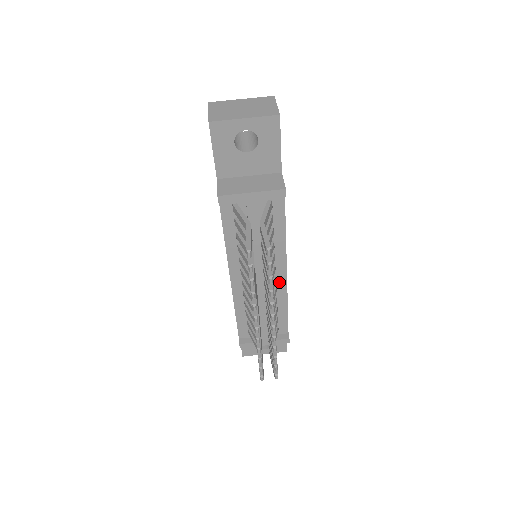
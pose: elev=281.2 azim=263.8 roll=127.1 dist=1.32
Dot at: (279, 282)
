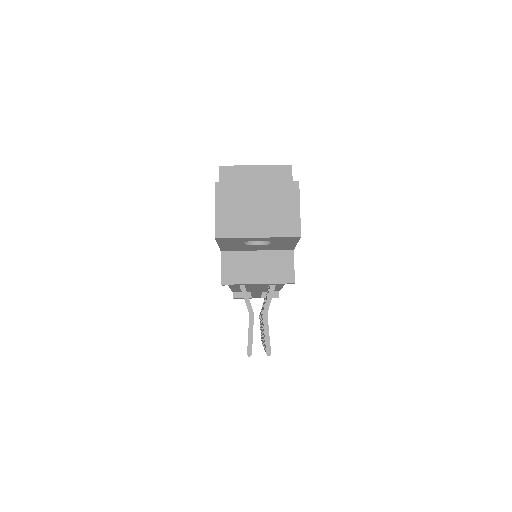
Dot at: (276, 285)
